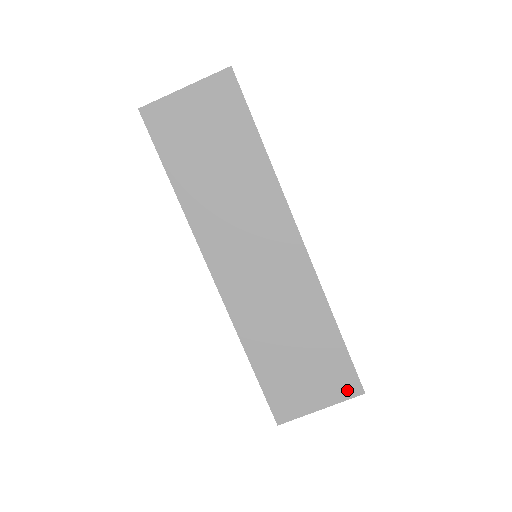
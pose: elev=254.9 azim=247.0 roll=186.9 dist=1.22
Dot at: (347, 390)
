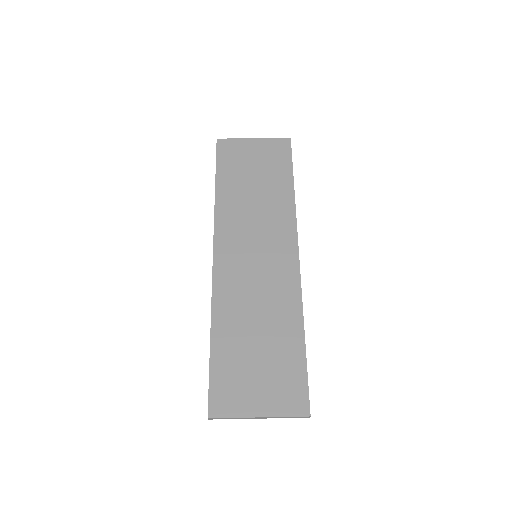
Dot at: (293, 405)
